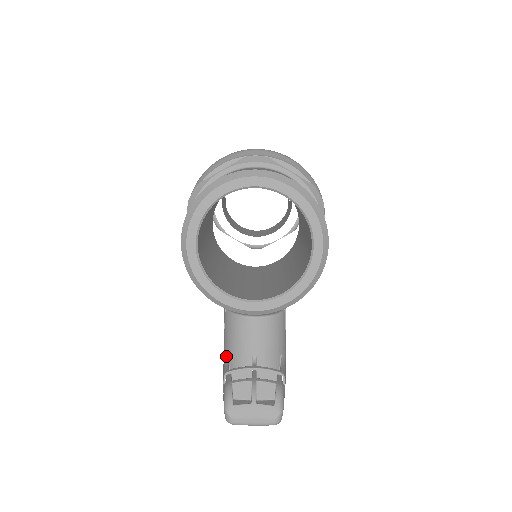
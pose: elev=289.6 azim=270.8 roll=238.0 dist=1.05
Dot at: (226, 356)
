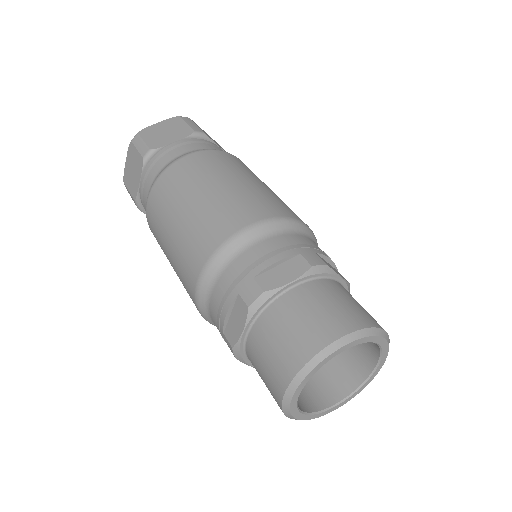
Dot at: occluded
